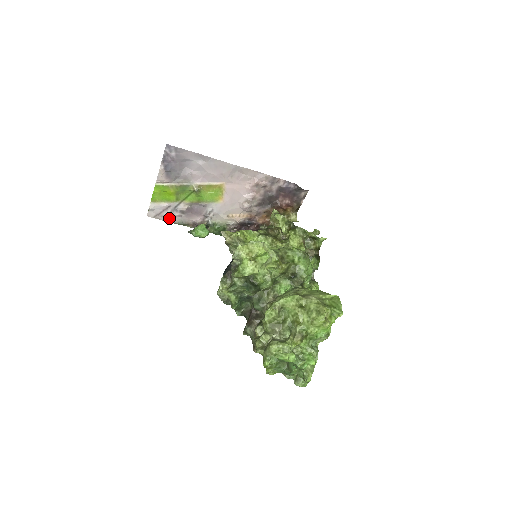
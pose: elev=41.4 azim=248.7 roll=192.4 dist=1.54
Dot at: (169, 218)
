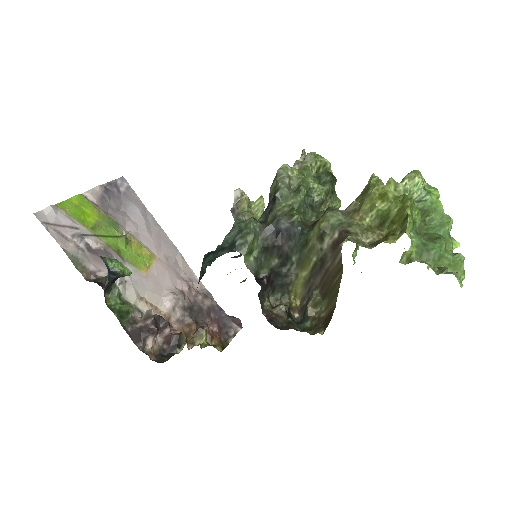
Dot at: (64, 240)
